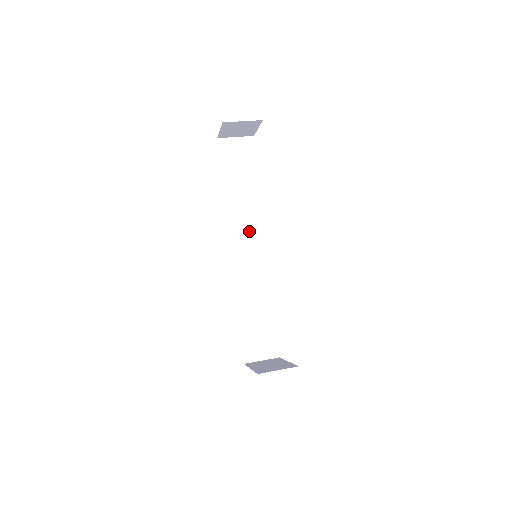
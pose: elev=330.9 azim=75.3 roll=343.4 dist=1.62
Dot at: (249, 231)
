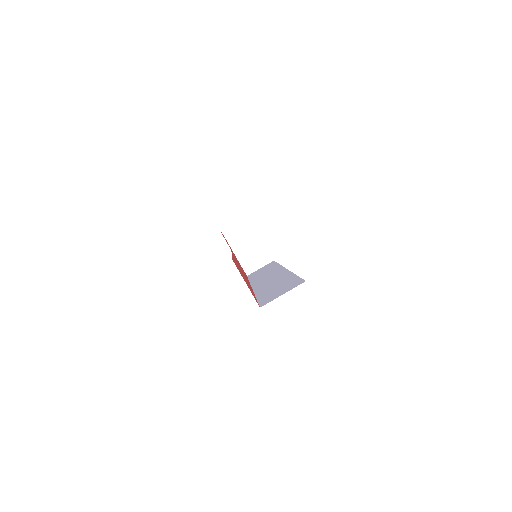
Dot at: occluded
